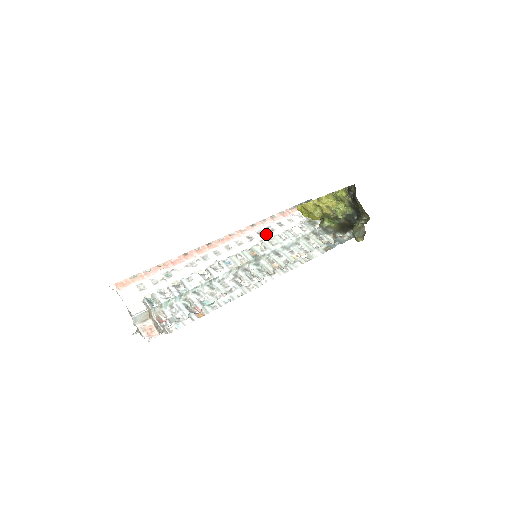
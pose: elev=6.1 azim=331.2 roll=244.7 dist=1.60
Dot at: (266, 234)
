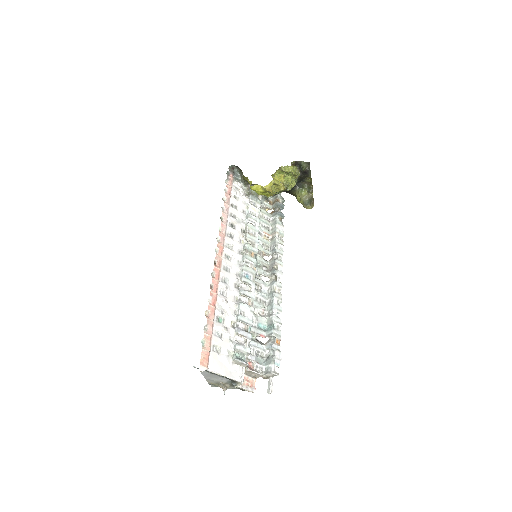
Dot at: (237, 225)
